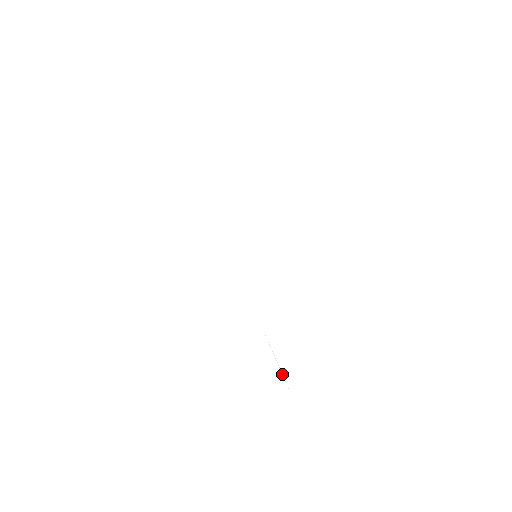
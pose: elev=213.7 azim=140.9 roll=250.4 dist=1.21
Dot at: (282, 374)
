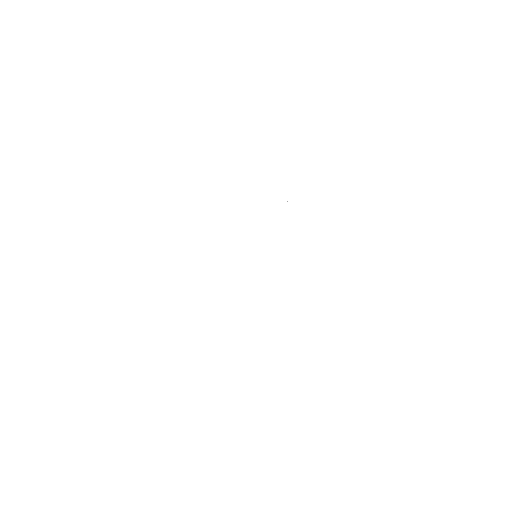
Dot at: occluded
